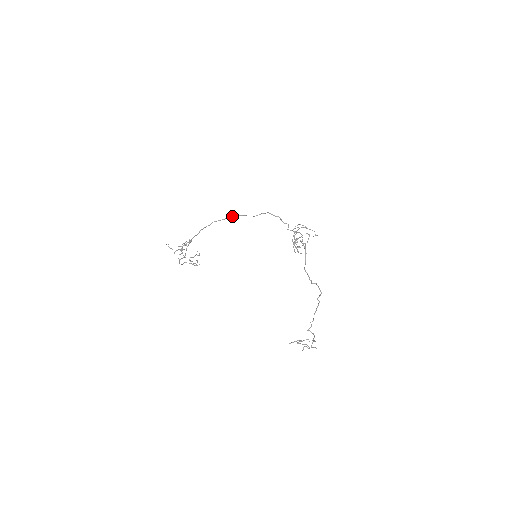
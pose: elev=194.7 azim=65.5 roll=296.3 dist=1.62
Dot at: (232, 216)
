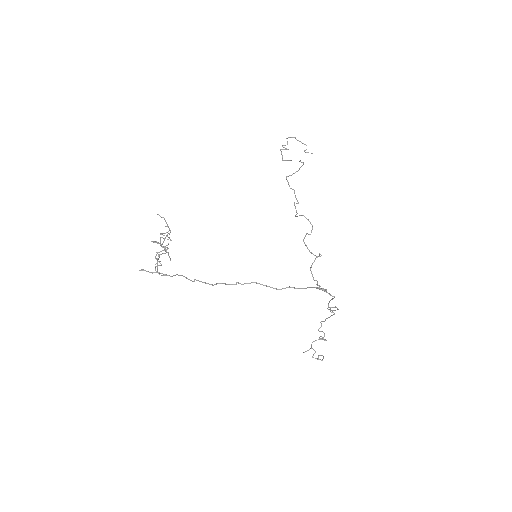
Dot at: occluded
